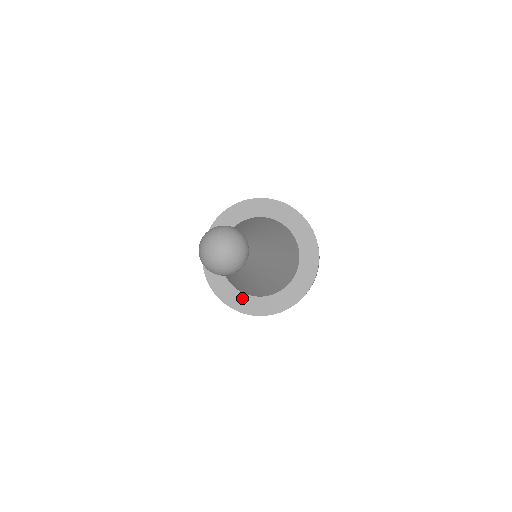
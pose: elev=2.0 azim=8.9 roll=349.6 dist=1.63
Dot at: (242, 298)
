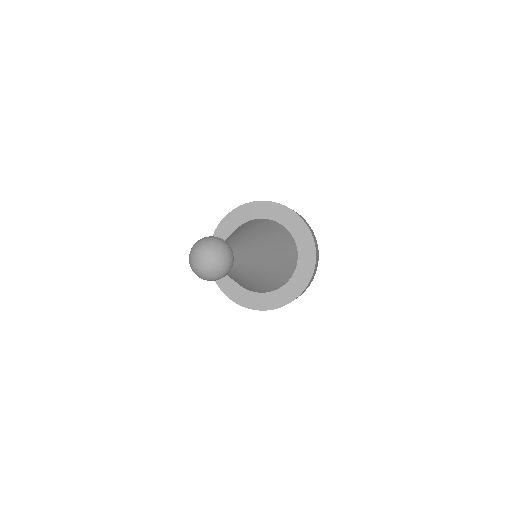
Dot at: occluded
